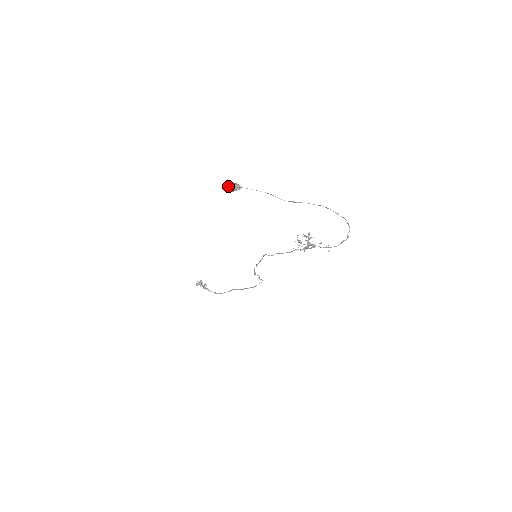
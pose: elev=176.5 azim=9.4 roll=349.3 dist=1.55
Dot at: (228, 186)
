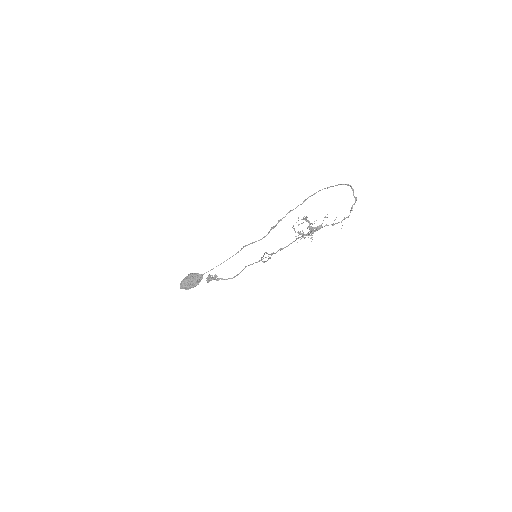
Dot at: (186, 285)
